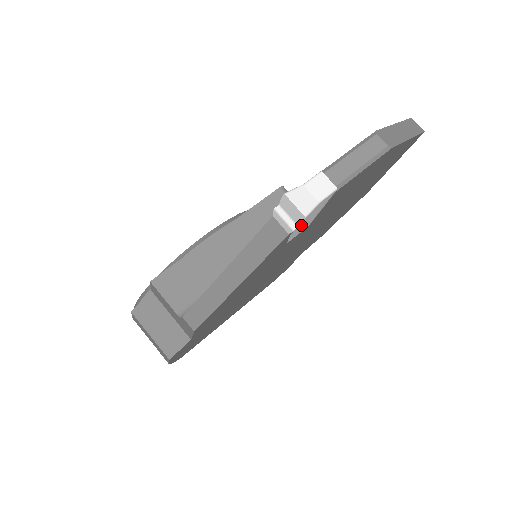
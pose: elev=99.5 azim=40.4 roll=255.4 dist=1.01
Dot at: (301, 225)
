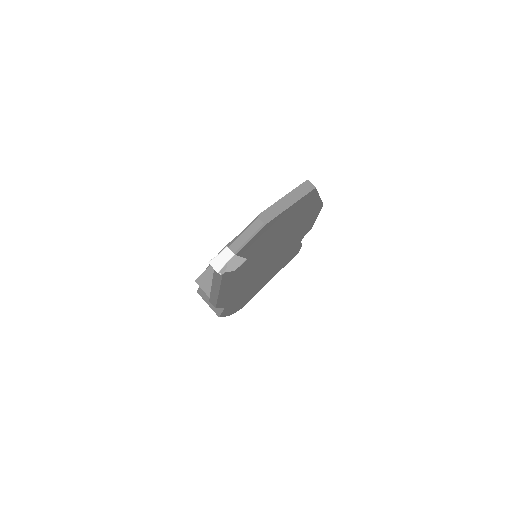
Dot at: (231, 267)
